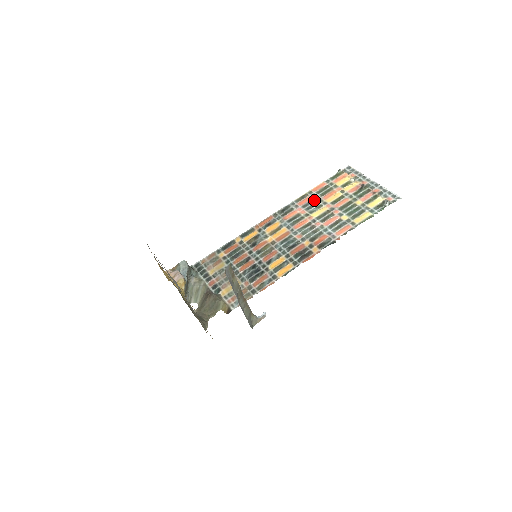
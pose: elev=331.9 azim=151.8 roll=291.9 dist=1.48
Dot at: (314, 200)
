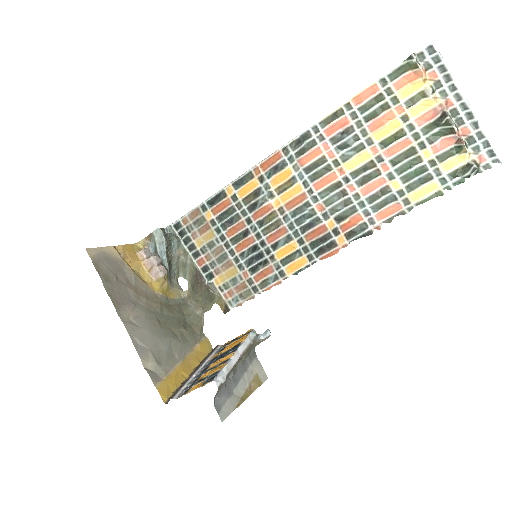
Dot at: (352, 130)
